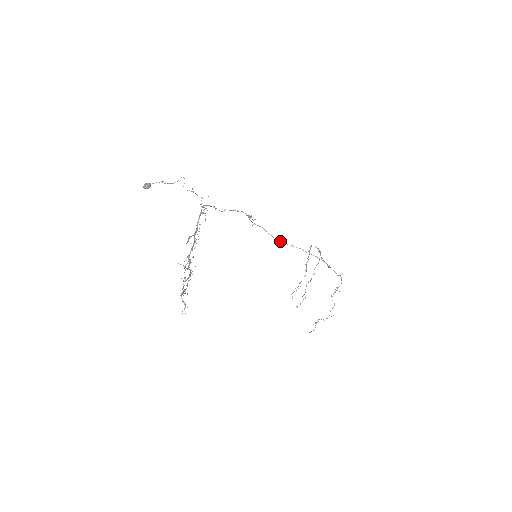
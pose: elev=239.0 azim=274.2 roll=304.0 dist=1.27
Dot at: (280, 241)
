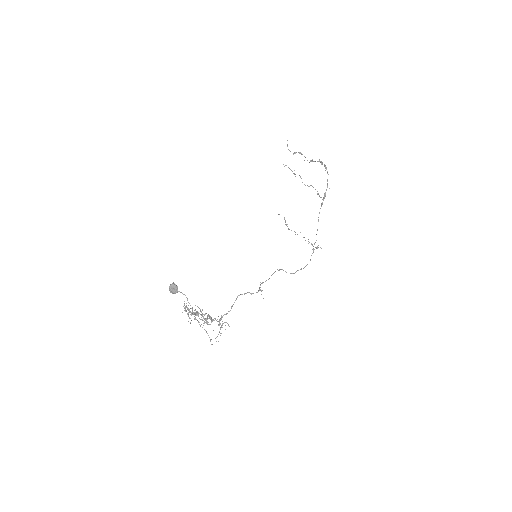
Dot at: occluded
